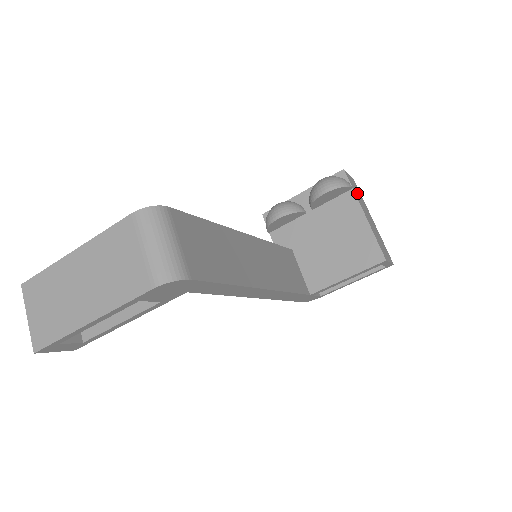
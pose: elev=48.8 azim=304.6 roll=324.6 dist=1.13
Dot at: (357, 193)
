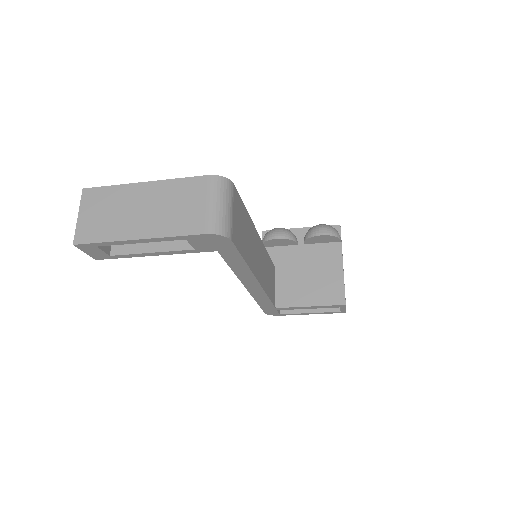
Dot at: occluded
